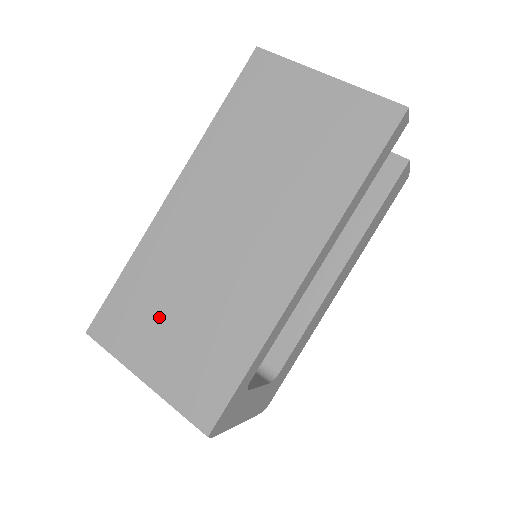
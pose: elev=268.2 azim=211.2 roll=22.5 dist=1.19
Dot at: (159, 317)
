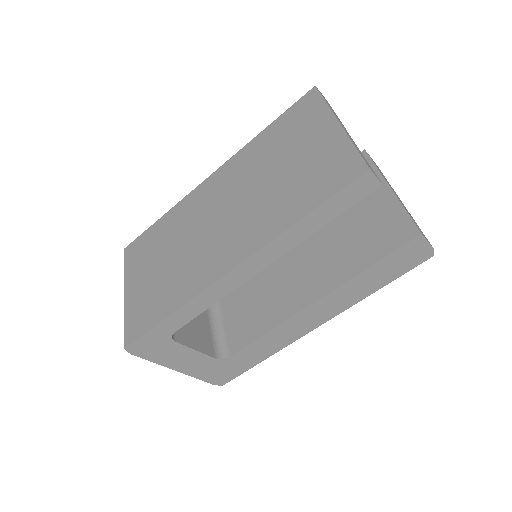
Dot at: (154, 258)
